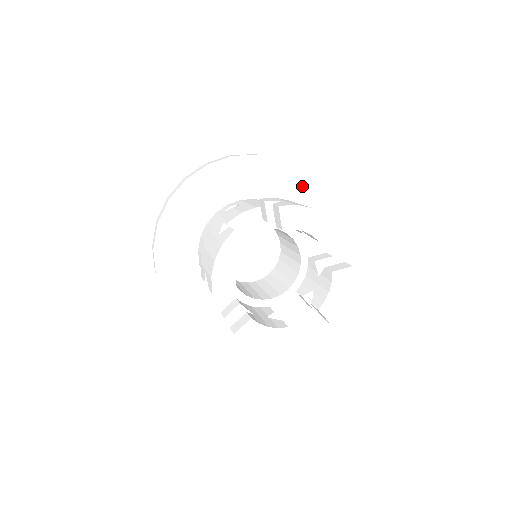
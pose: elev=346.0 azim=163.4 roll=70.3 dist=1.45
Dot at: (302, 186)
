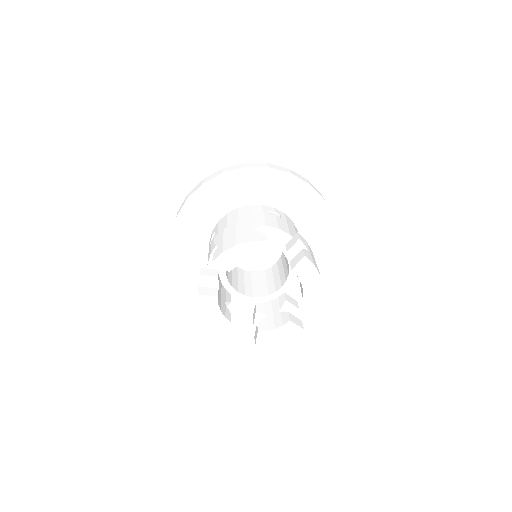
Dot at: (327, 245)
